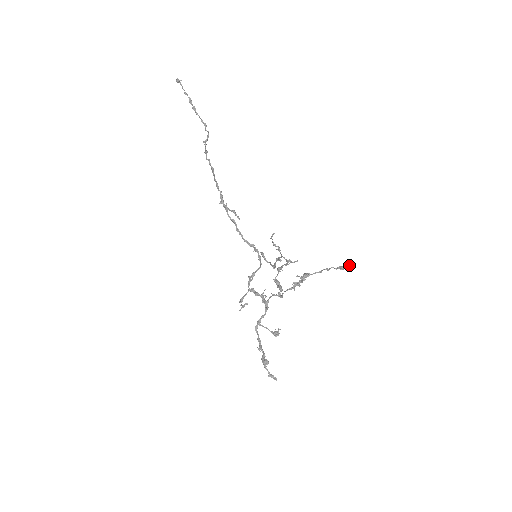
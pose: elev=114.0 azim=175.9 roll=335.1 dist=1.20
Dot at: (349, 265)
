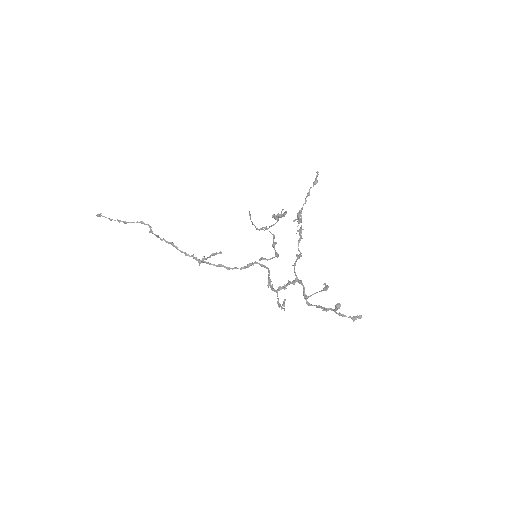
Dot at: (318, 174)
